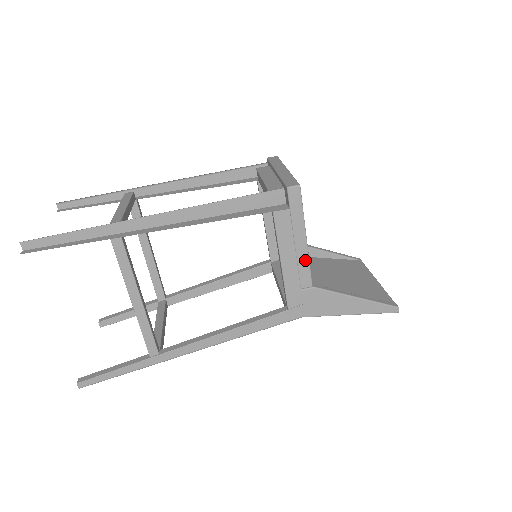
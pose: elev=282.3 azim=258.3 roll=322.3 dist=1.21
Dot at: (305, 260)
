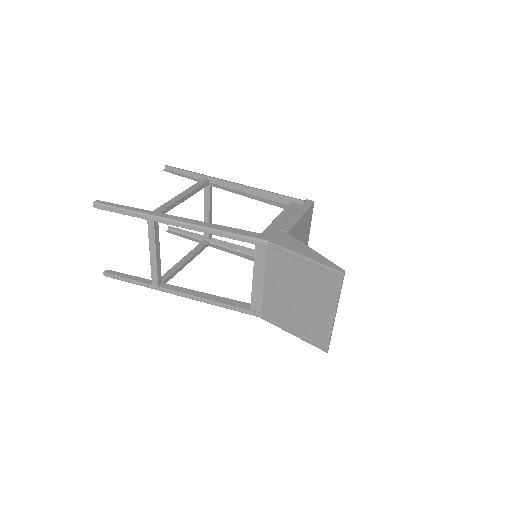
Dot at: (293, 221)
